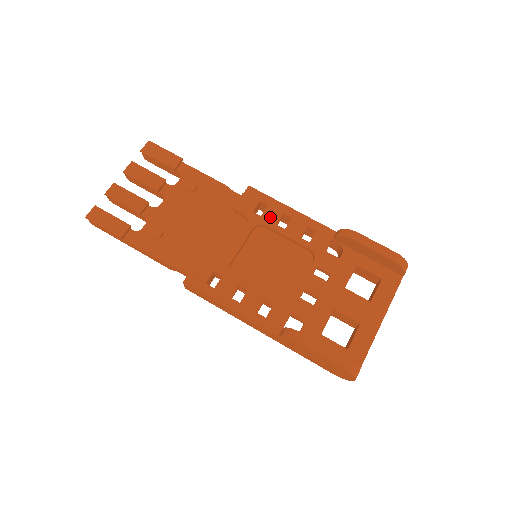
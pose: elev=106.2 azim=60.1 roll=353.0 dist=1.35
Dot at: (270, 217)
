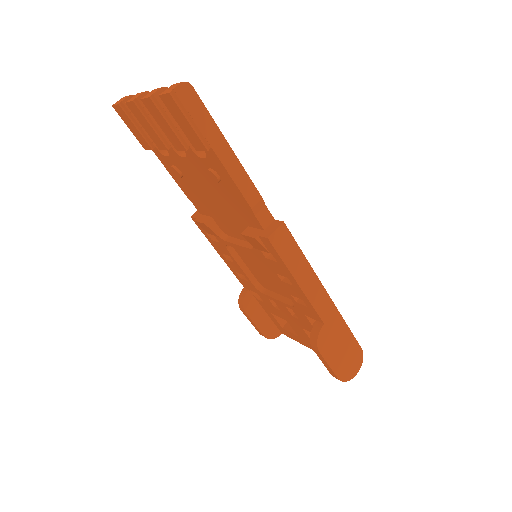
Dot at: (274, 267)
